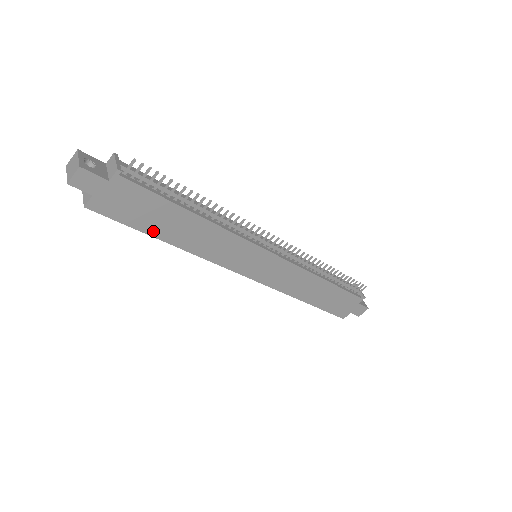
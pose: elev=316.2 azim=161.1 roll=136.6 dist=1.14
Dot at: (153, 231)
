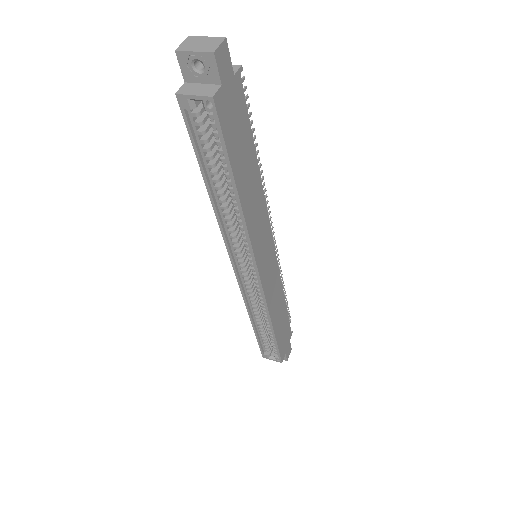
Dot at: (236, 170)
